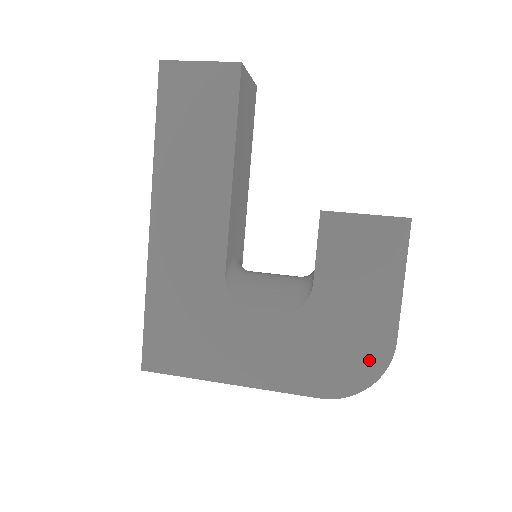
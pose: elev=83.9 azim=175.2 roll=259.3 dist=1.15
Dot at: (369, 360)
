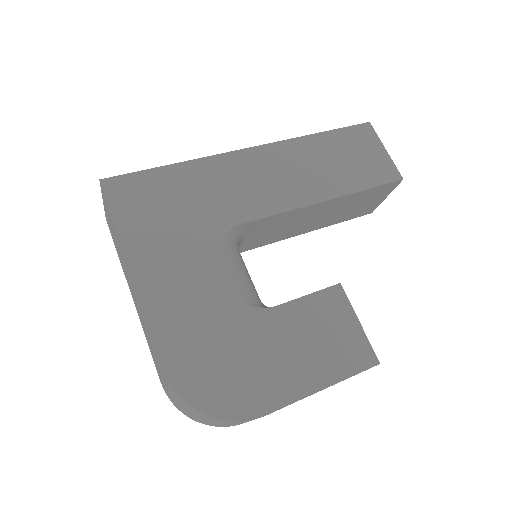
Dot at: (234, 397)
